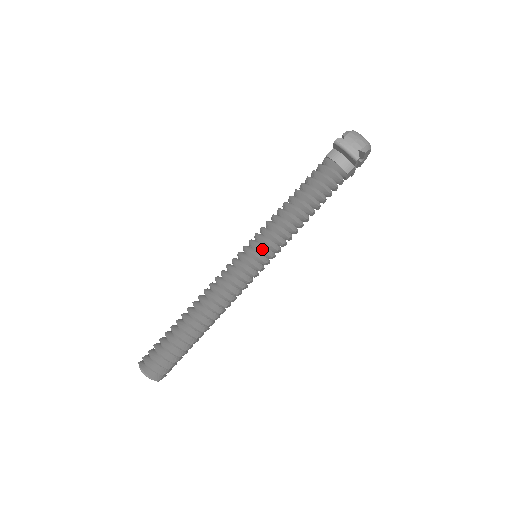
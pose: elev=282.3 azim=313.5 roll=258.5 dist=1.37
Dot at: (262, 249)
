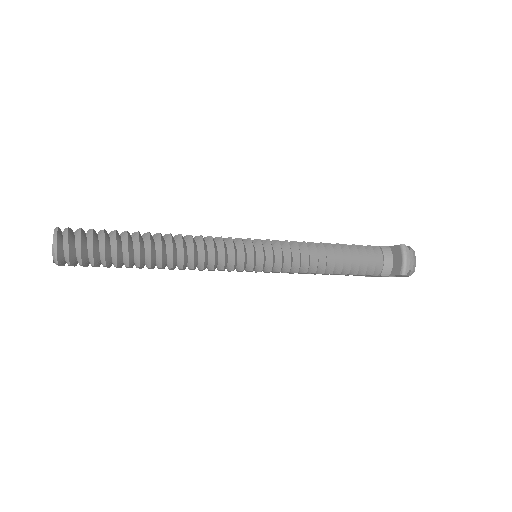
Dot at: (273, 258)
